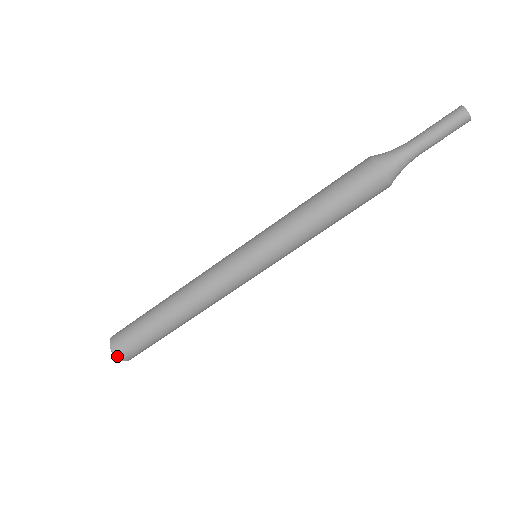
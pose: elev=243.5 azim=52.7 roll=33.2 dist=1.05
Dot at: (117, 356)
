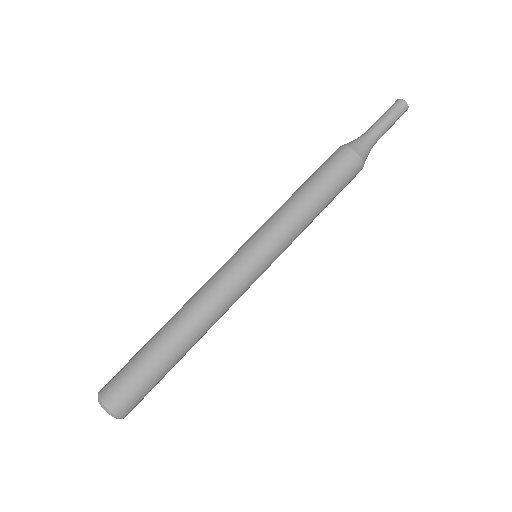
Dot at: (116, 414)
